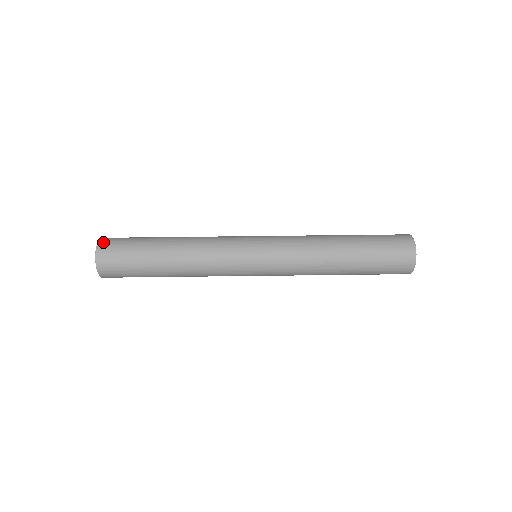
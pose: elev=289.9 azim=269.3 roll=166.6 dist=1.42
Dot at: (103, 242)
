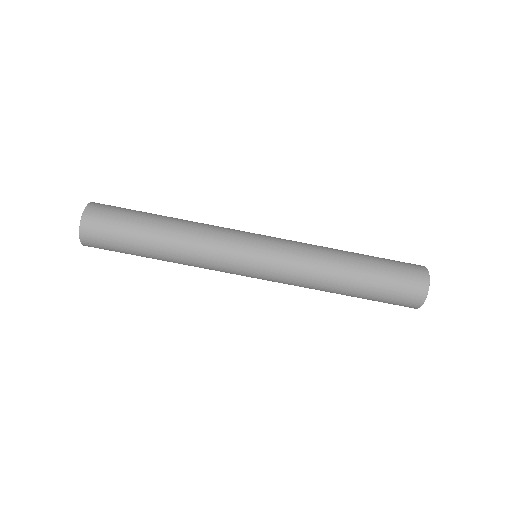
Dot at: (89, 213)
